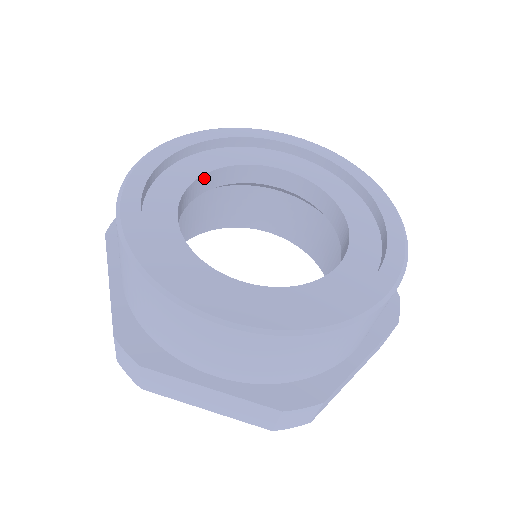
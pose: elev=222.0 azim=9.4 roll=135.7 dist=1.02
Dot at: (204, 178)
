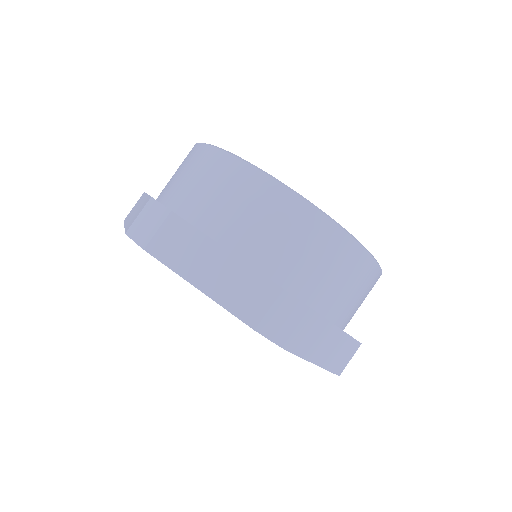
Dot at: occluded
